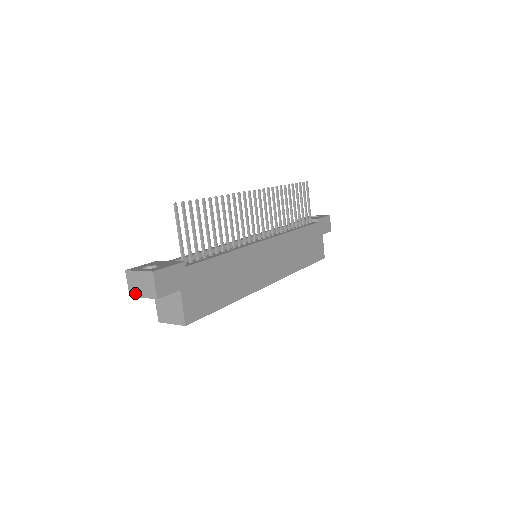
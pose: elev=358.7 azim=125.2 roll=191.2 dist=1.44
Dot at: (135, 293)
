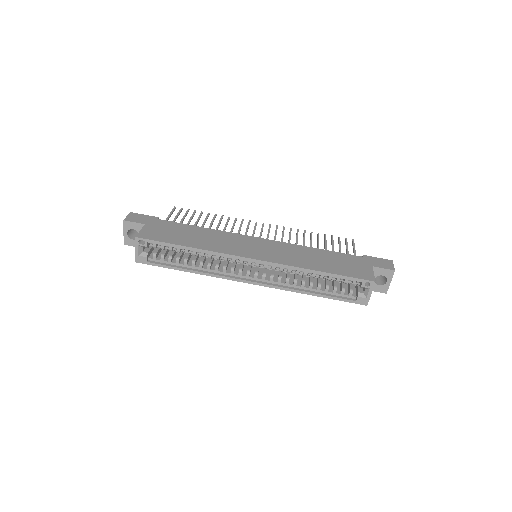
Dot at: (125, 238)
